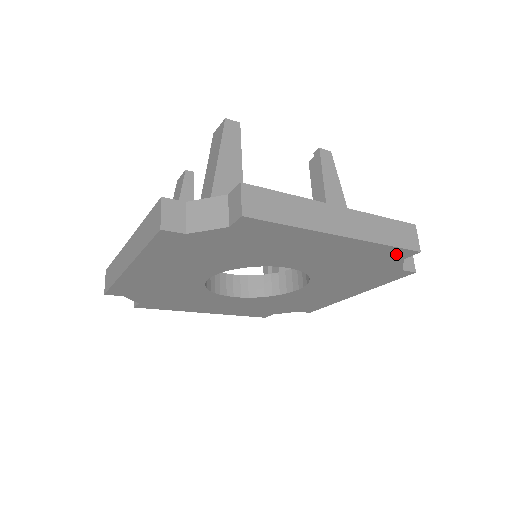
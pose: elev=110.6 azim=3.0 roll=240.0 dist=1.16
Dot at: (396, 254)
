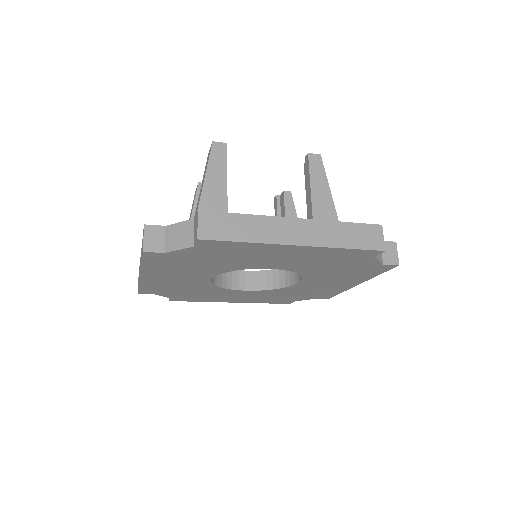
Dot at: (363, 254)
